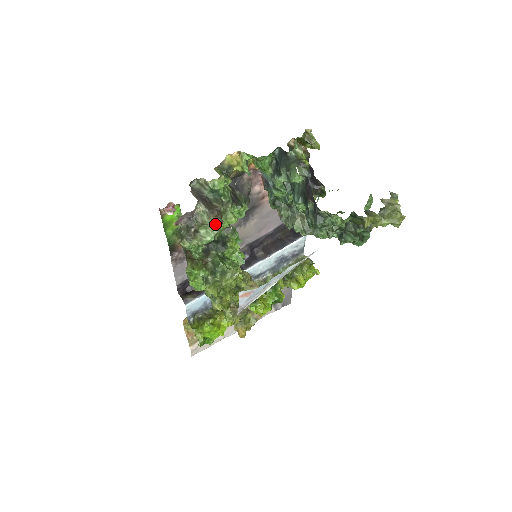
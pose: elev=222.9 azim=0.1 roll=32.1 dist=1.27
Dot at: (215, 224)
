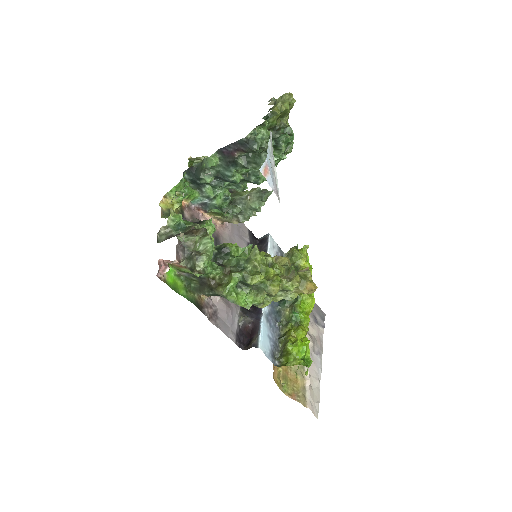
Dot at: (202, 235)
